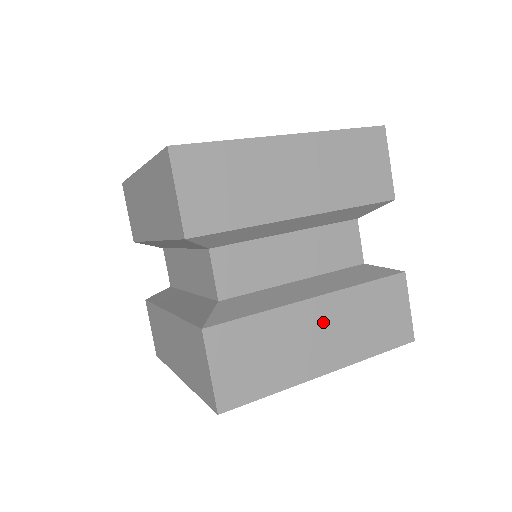
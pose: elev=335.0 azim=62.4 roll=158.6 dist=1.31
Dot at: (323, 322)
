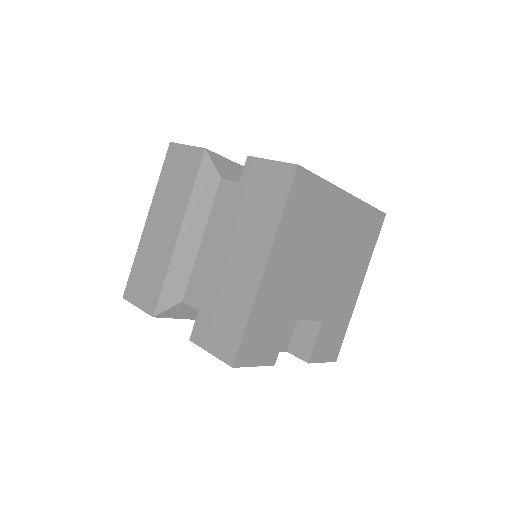
Dot at: occluded
